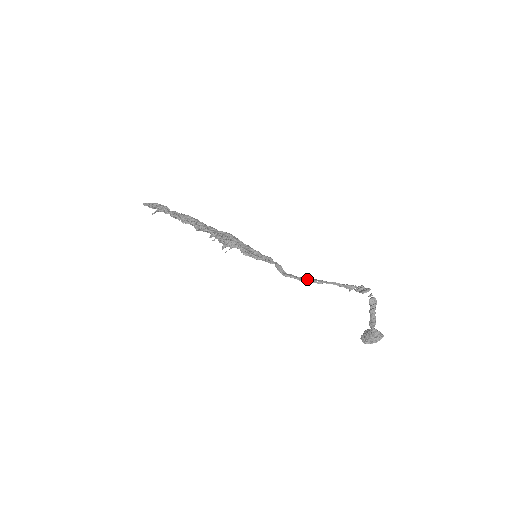
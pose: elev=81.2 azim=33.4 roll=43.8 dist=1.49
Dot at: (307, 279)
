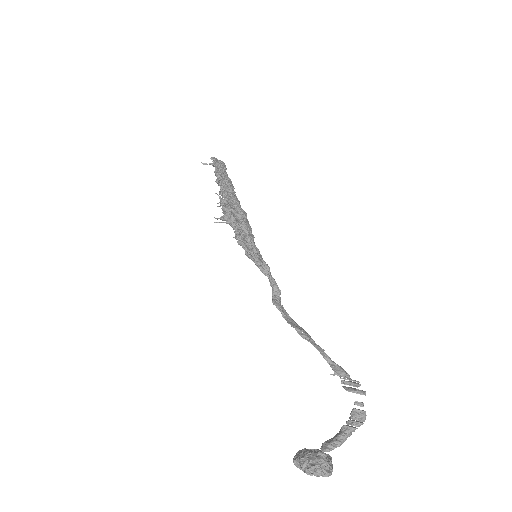
Dot at: (295, 323)
